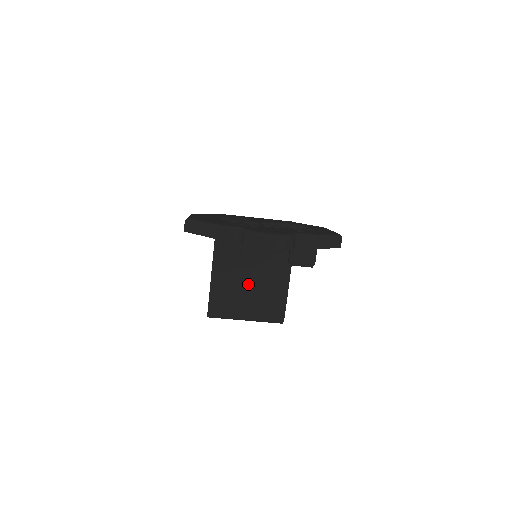
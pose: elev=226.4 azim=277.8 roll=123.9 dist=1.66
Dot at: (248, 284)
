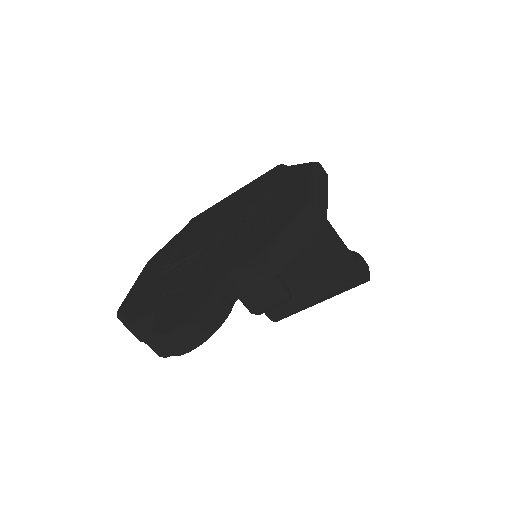
Dot at: (288, 270)
